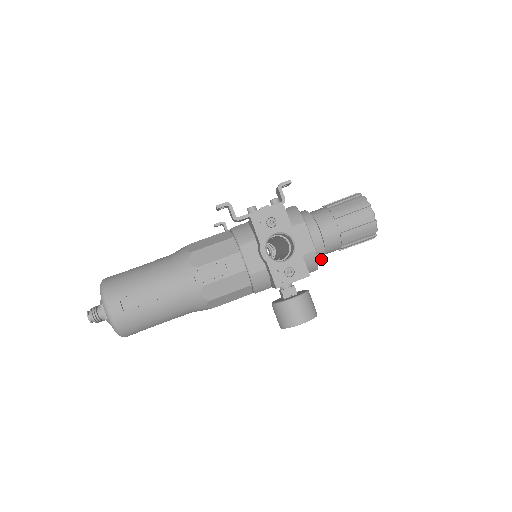
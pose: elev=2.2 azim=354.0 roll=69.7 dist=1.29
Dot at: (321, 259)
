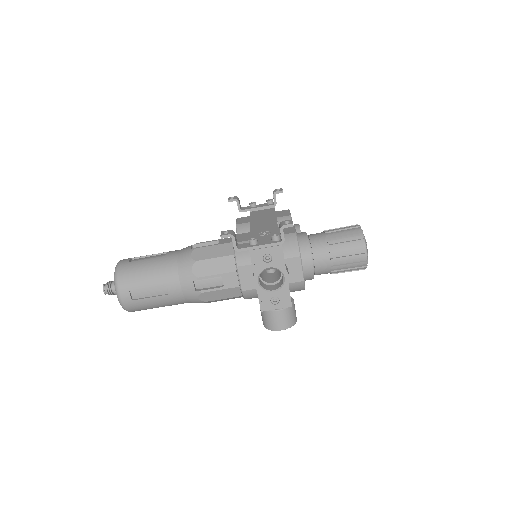
Dot at: occluded
